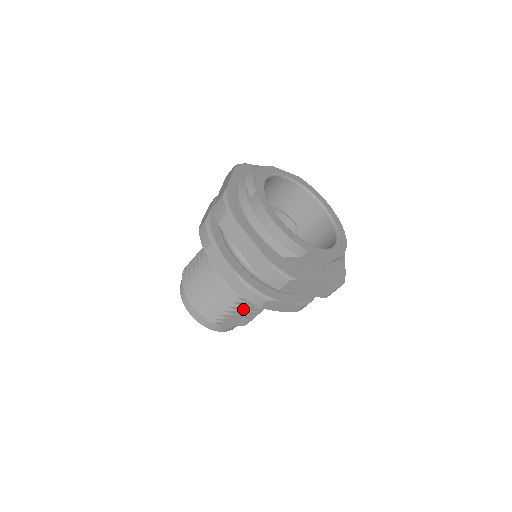
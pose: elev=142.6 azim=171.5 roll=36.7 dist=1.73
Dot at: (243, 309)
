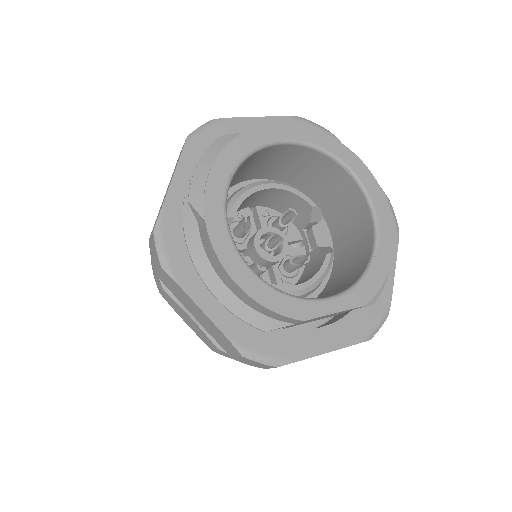
Dot at: occluded
